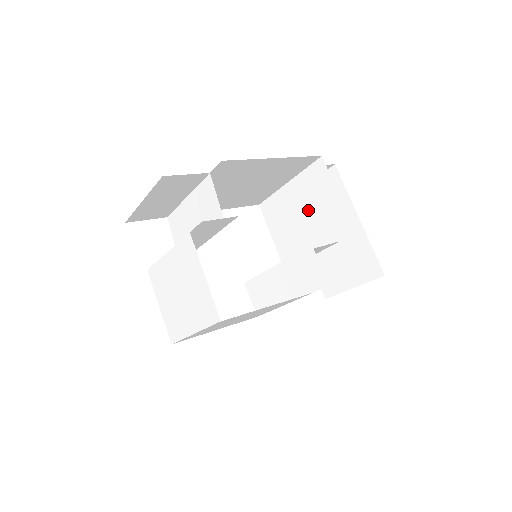
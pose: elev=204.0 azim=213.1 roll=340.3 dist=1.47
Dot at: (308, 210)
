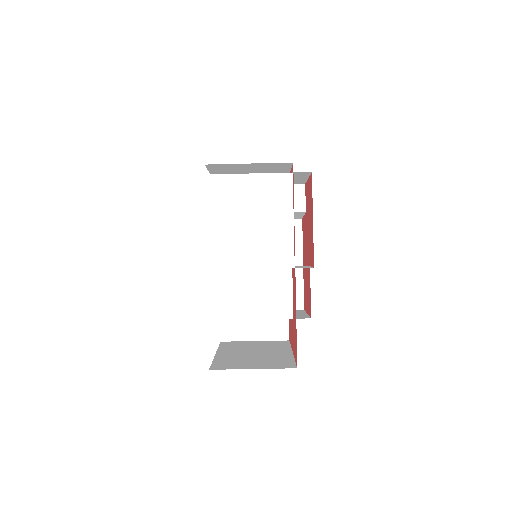
Dot at: occluded
